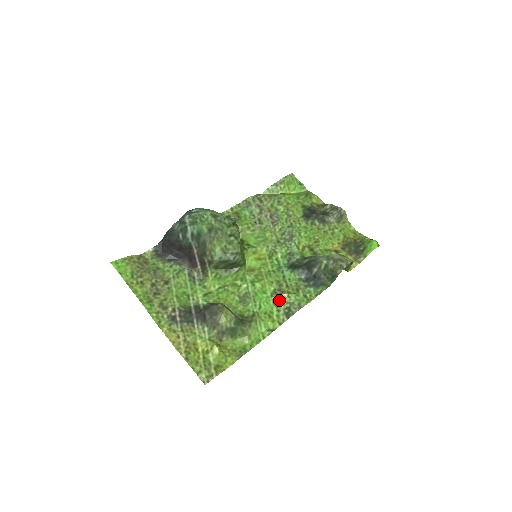
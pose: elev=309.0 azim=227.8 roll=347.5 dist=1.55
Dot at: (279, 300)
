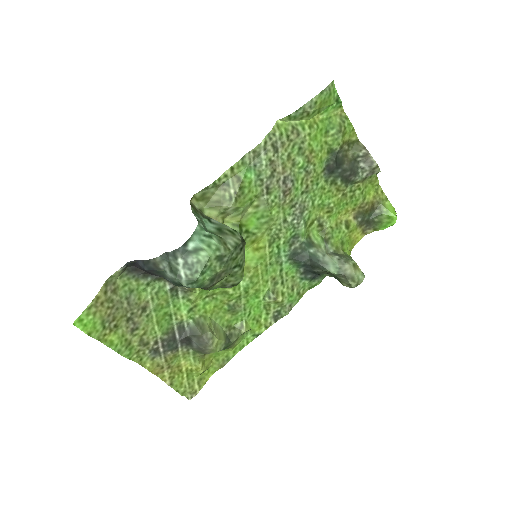
Dot at: (271, 304)
